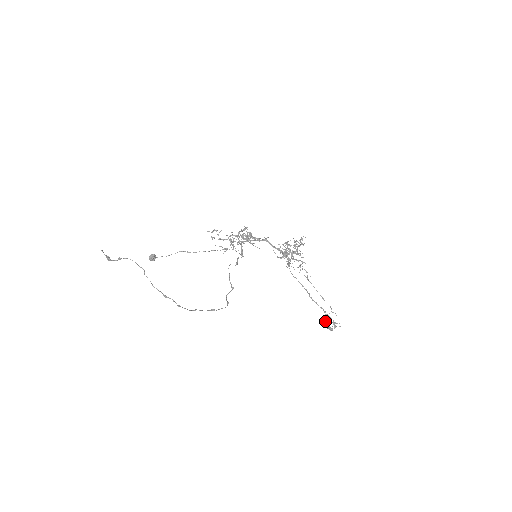
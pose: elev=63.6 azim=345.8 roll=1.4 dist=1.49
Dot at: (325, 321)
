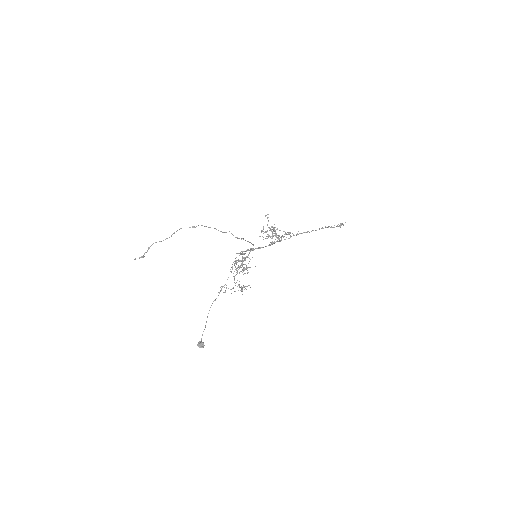
Dot at: occluded
